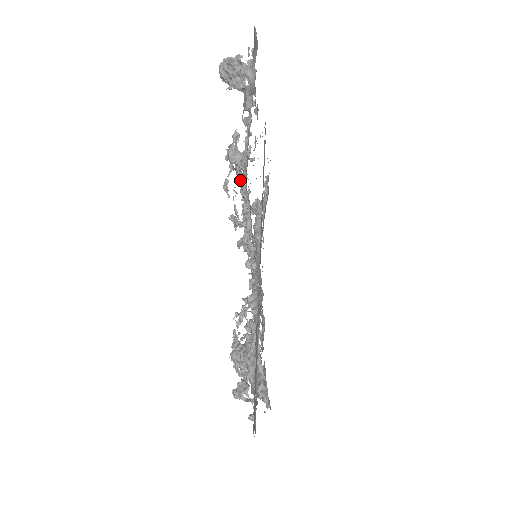
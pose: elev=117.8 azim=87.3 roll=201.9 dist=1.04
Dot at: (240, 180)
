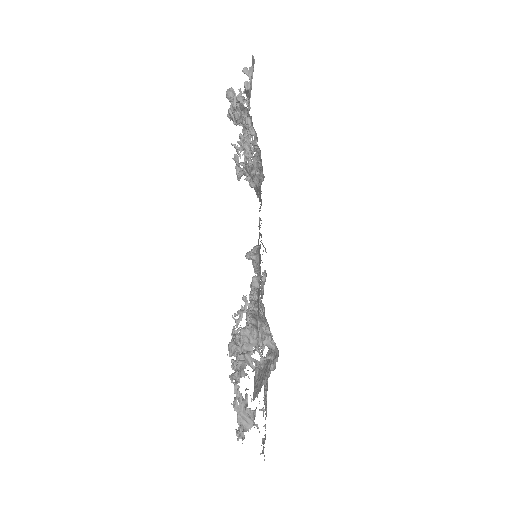
Dot at: (241, 139)
